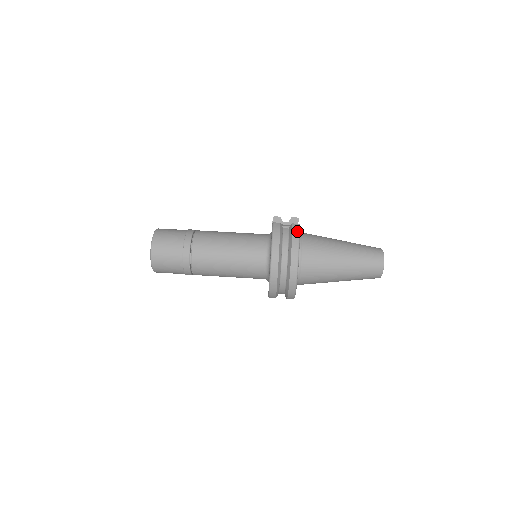
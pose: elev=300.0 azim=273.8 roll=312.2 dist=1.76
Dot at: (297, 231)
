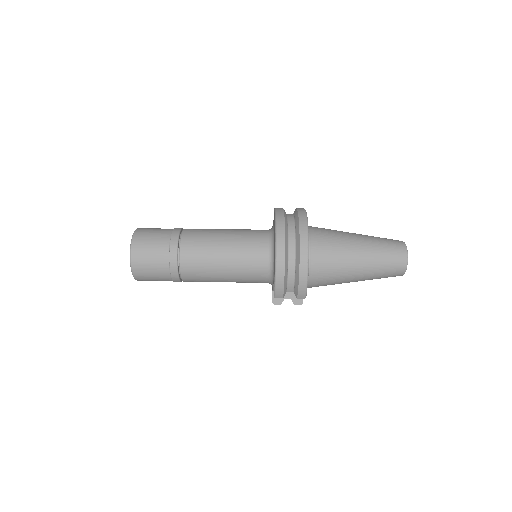
Dot at: (303, 209)
